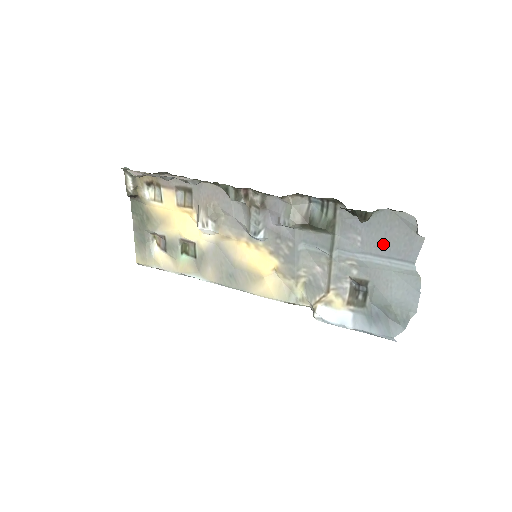
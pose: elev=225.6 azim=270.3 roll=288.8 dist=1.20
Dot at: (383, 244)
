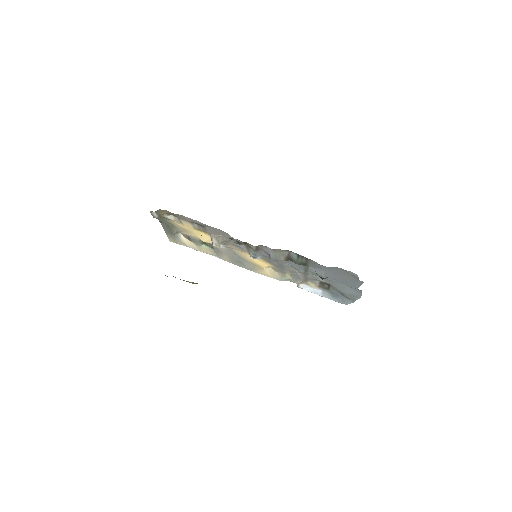
Dot at: (338, 277)
